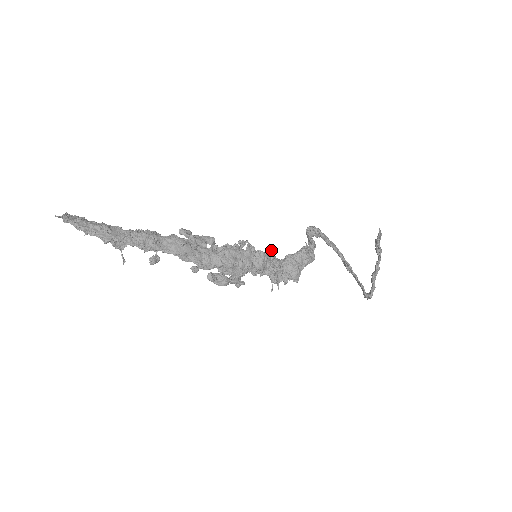
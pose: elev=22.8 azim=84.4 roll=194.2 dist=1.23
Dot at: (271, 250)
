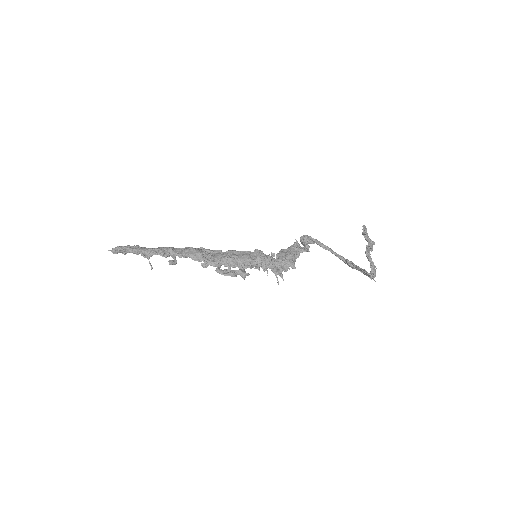
Dot at: (271, 255)
